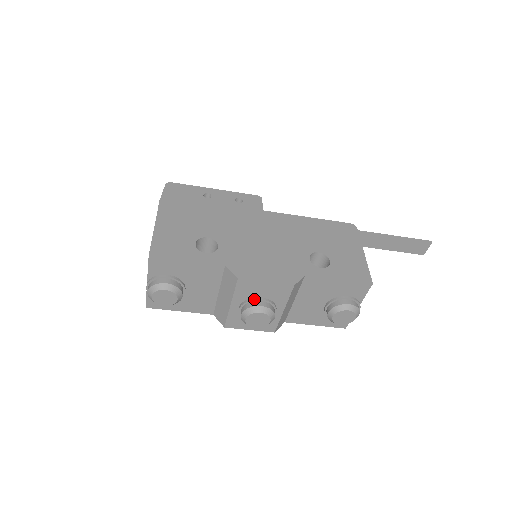
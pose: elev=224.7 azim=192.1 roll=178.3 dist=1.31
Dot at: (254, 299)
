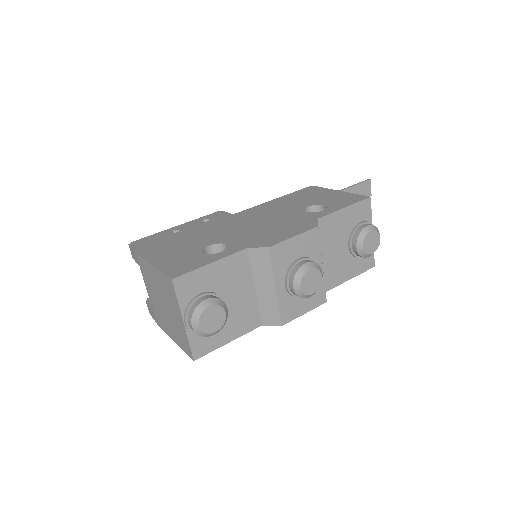
Dot at: (294, 263)
